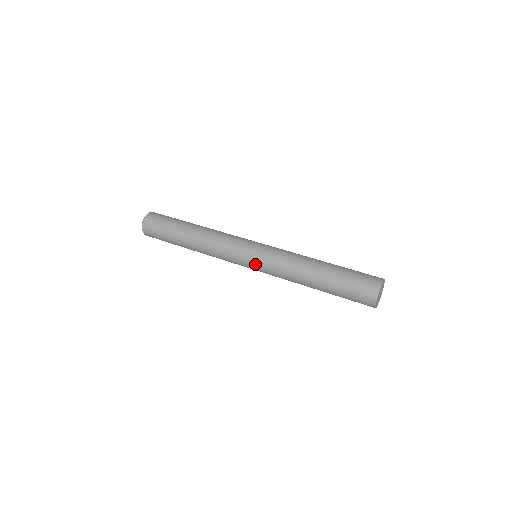
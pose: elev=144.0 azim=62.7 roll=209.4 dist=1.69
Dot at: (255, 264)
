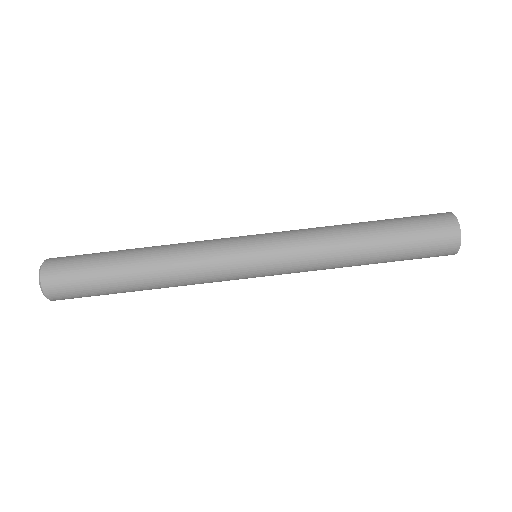
Dot at: occluded
